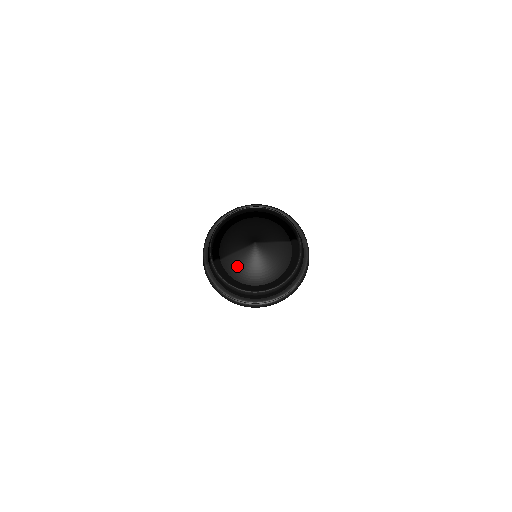
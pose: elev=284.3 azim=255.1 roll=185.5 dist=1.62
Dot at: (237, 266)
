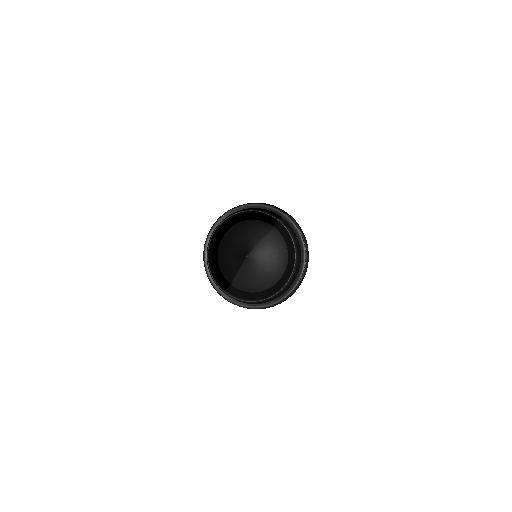
Dot at: (248, 282)
